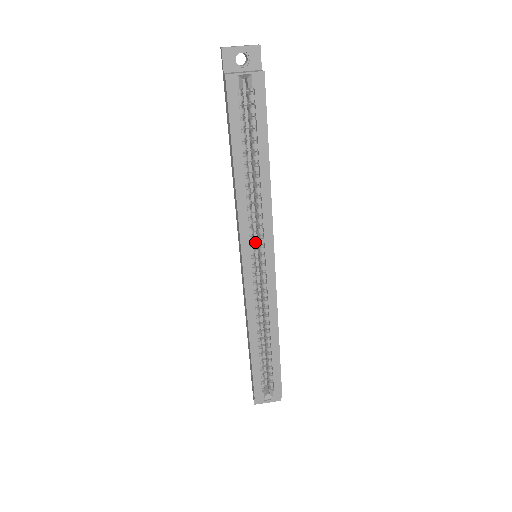
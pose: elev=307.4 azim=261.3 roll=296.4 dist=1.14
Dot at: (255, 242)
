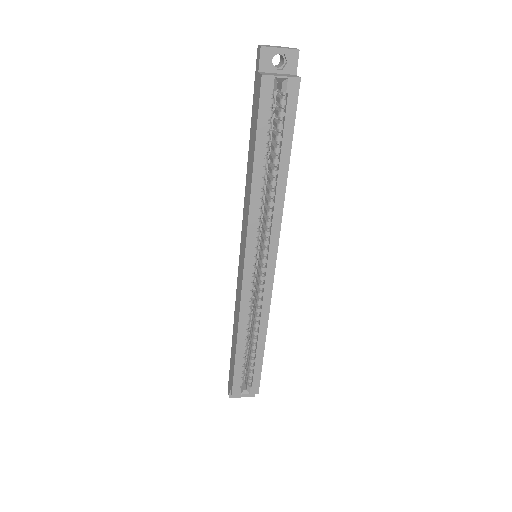
Dot at: occluded
